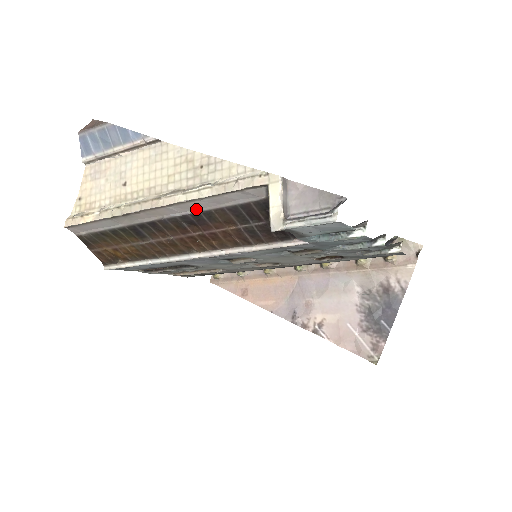
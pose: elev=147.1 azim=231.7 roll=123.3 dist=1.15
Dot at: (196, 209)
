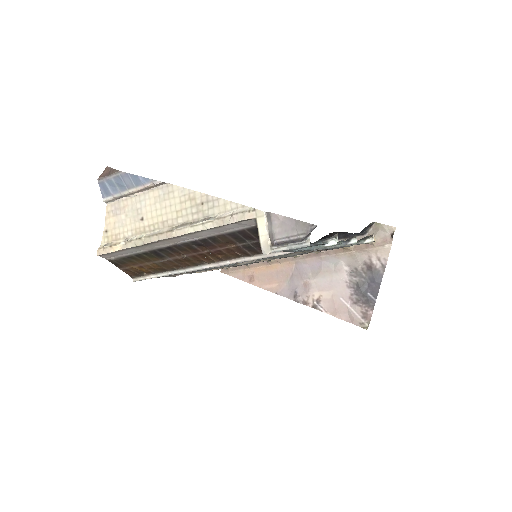
Dot at: (202, 236)
